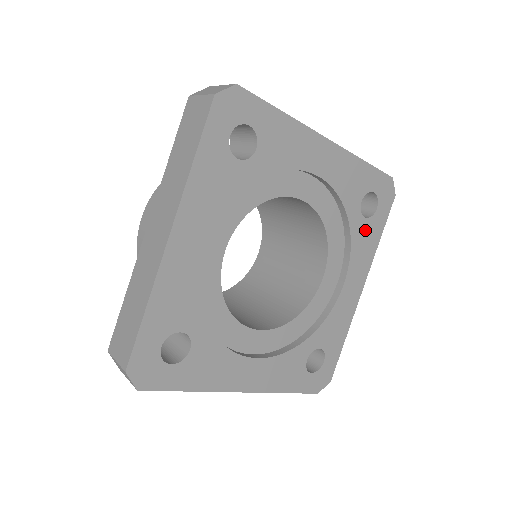
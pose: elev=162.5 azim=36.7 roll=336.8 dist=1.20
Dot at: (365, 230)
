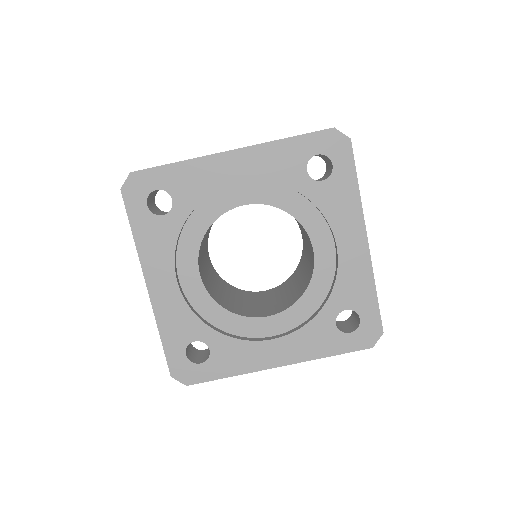
Dot at: (327, 332)
